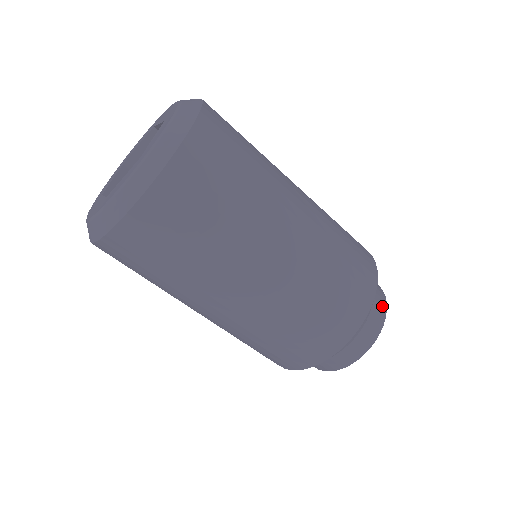
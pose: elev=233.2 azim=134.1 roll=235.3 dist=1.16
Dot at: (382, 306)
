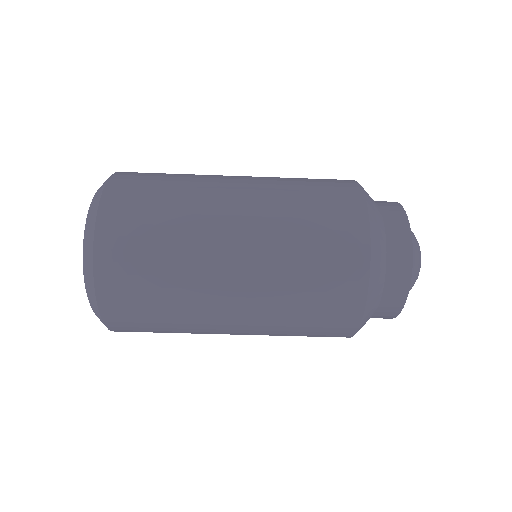
Dot at: (404, 254)
